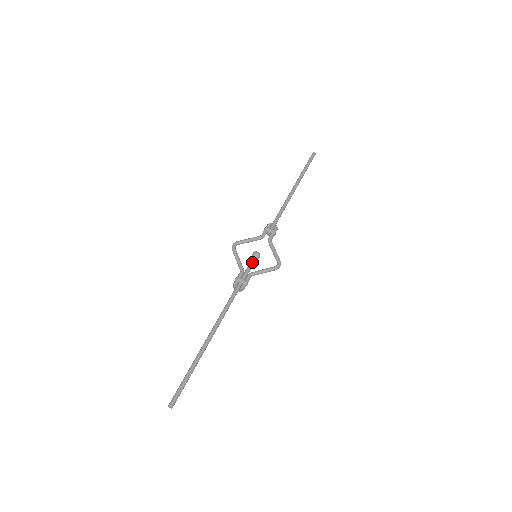
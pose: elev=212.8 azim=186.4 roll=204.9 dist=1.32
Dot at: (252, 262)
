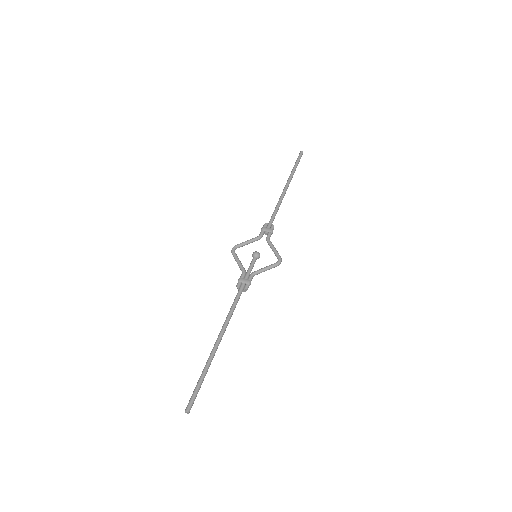
Dot at: (253, 262)
